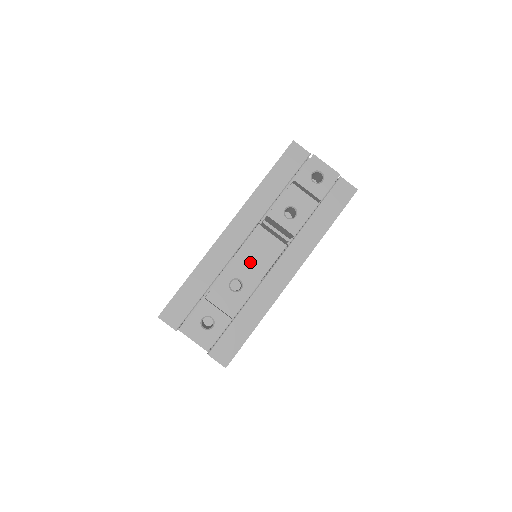
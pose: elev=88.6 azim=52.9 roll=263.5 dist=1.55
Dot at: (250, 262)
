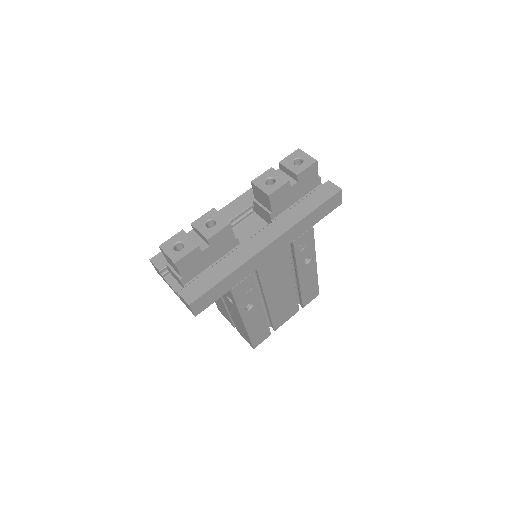
Dot at: (239, 237)
